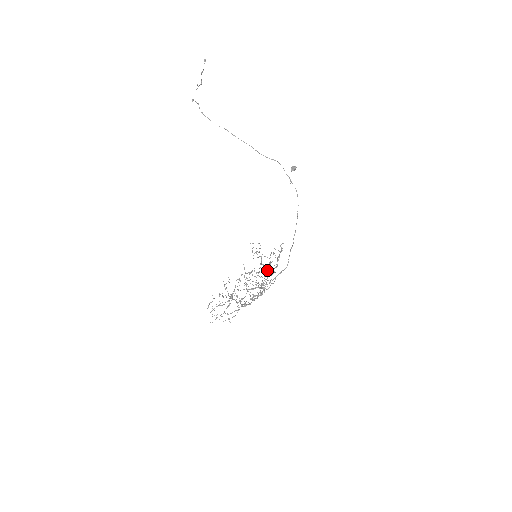
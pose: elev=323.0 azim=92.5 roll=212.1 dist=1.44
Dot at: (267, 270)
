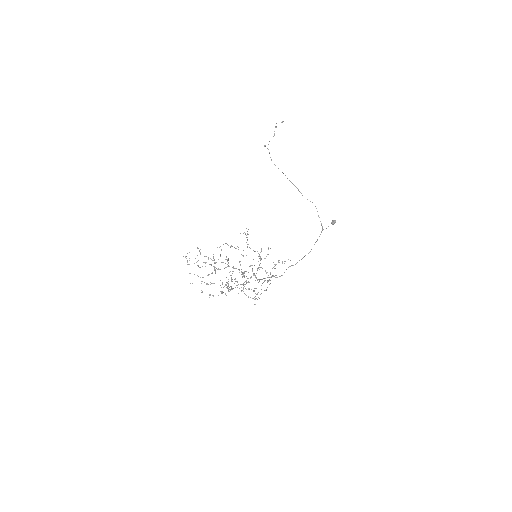
Dot at: occluded
